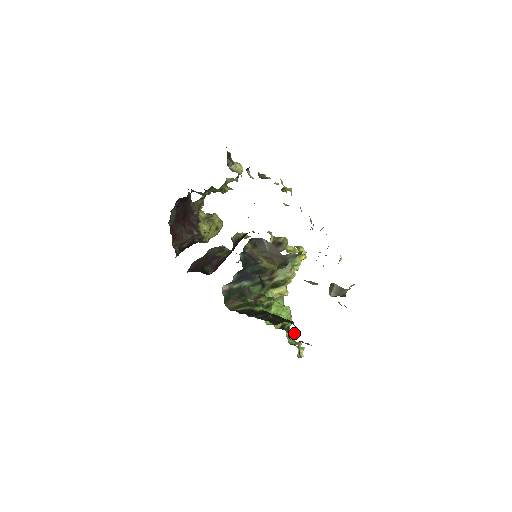
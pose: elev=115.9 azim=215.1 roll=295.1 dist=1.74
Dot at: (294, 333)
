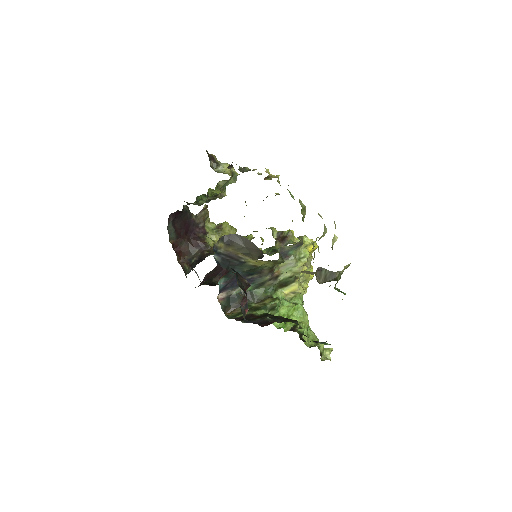
Dot at: (301, 333)
